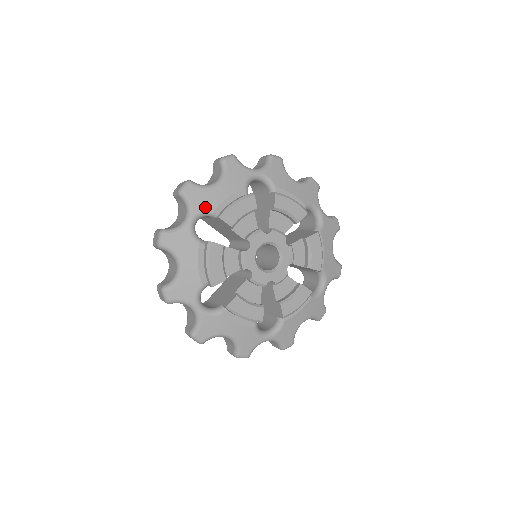
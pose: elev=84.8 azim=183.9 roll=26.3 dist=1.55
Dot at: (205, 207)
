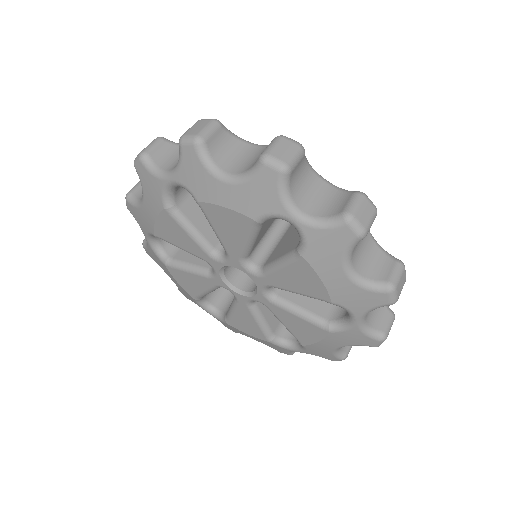
Dot at: occluded
